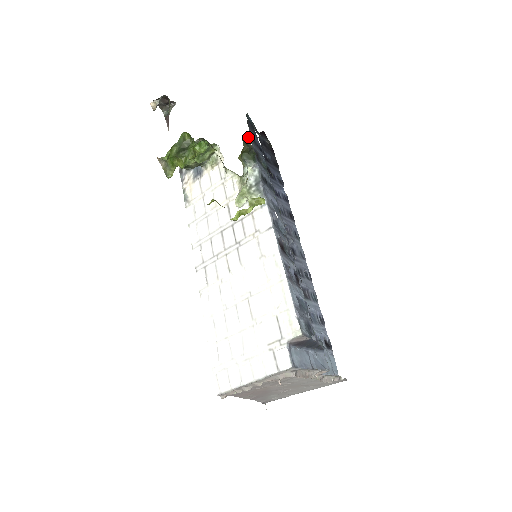
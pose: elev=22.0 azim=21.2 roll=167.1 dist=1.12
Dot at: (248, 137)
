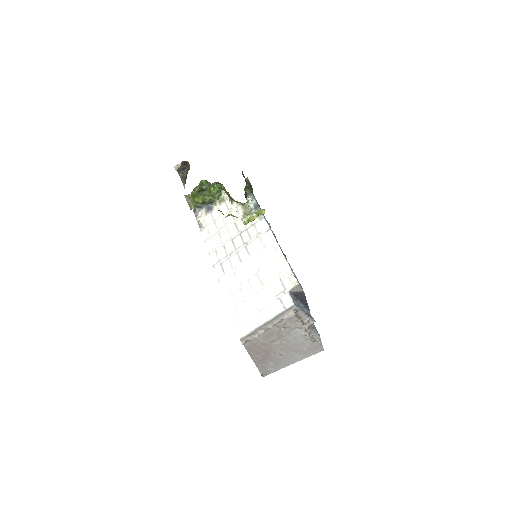
Dot at: occluded
